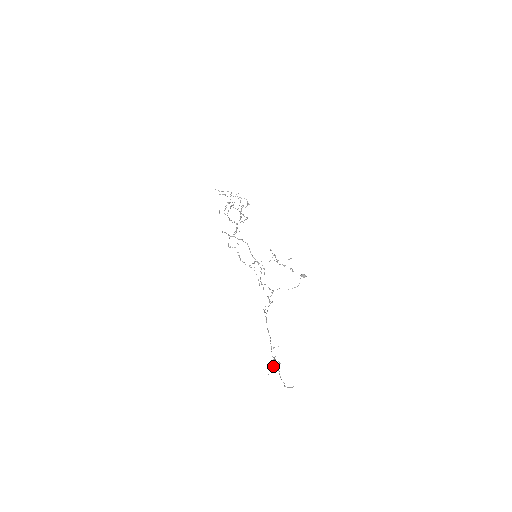
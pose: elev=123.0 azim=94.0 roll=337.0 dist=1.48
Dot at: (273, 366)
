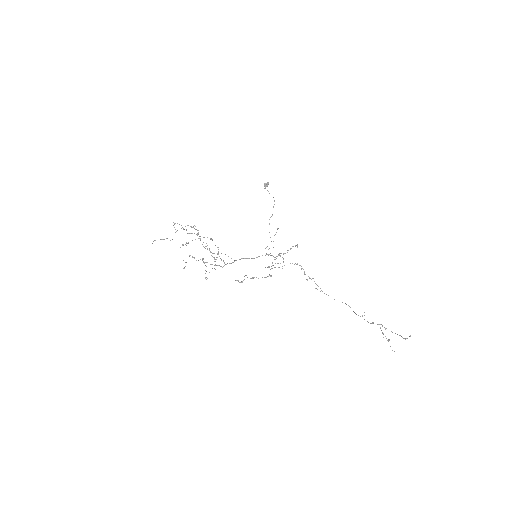
Dot at: (387, 340)
